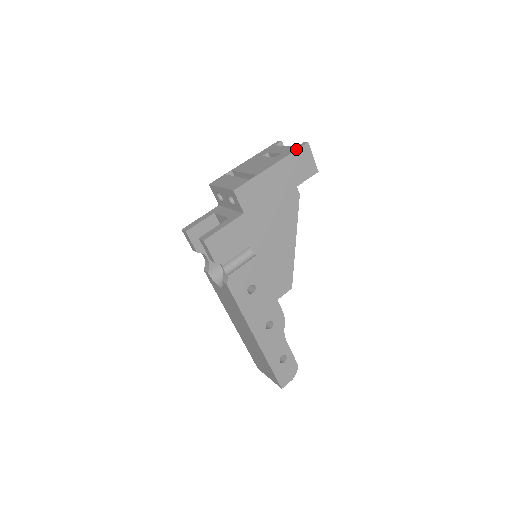
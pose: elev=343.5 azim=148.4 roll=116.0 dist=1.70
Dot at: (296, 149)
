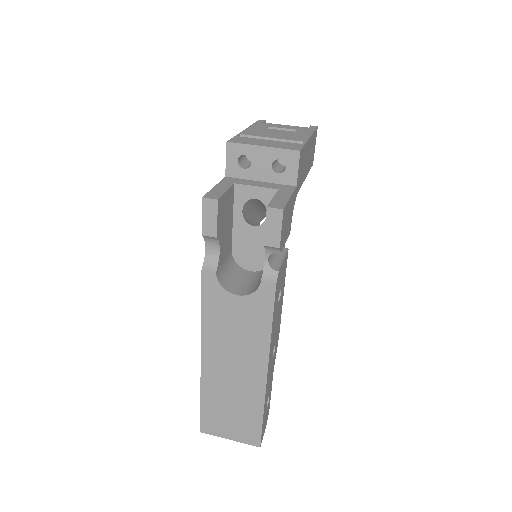
Dot at: (315, 129)
